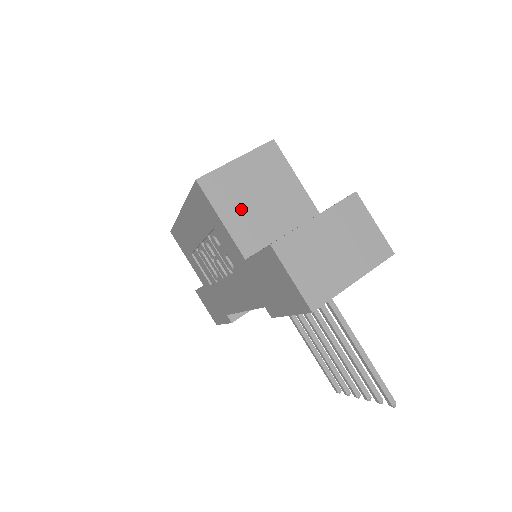
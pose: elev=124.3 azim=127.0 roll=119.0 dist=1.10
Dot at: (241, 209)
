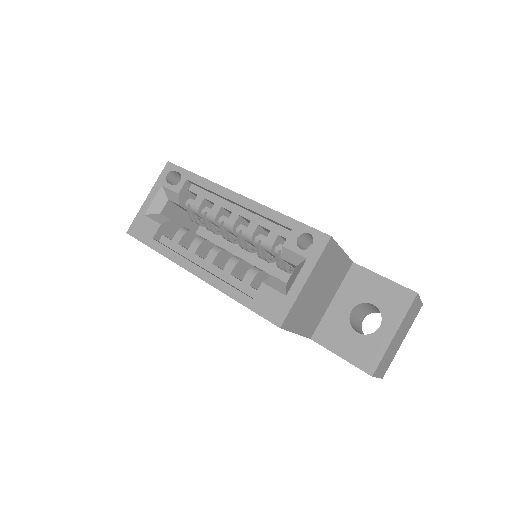
Dot at: (309, 313)
